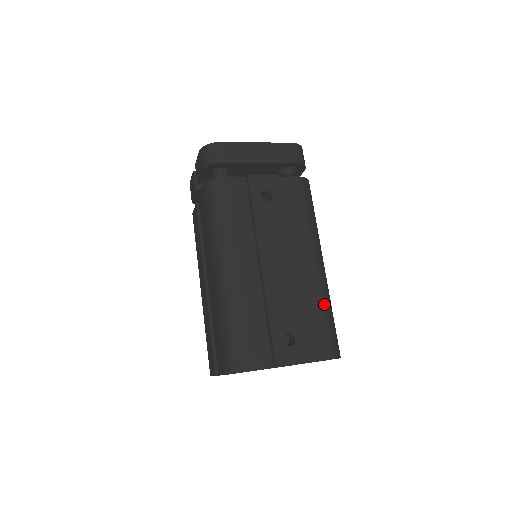
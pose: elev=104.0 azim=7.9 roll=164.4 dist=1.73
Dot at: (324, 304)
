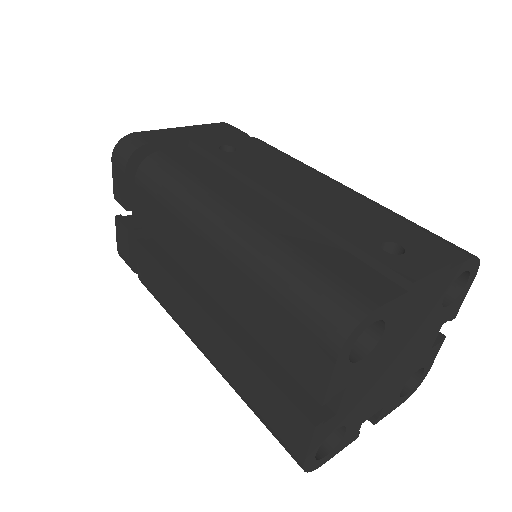
Dot at: (394, 213)
